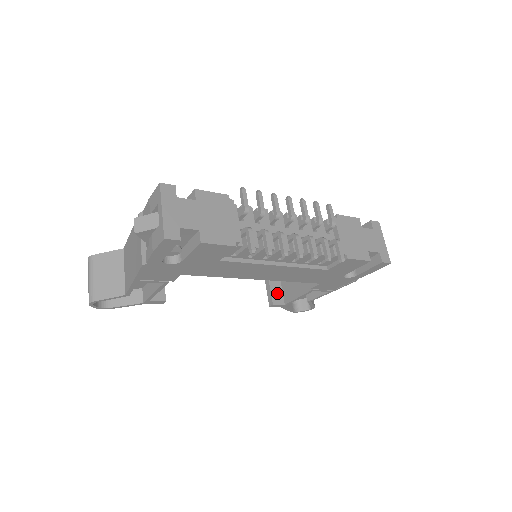
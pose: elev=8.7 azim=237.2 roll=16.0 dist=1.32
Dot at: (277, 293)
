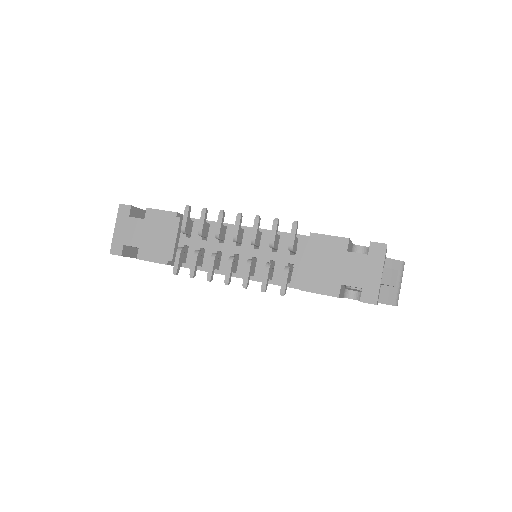
Dot at: occluded
